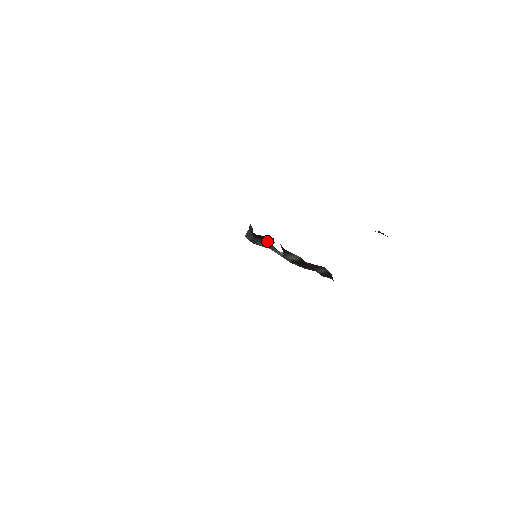
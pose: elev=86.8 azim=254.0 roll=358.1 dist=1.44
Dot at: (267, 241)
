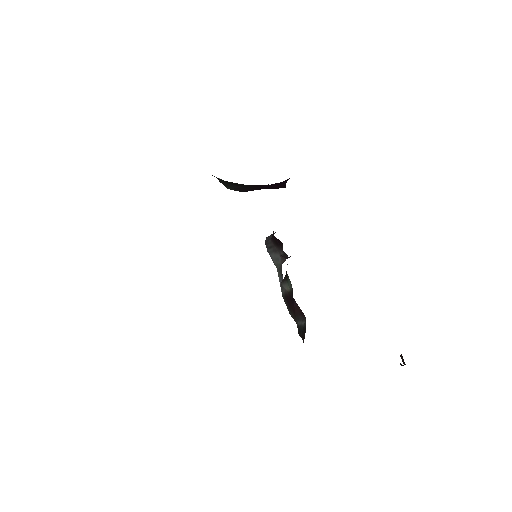
Dot at: (280, 254)
